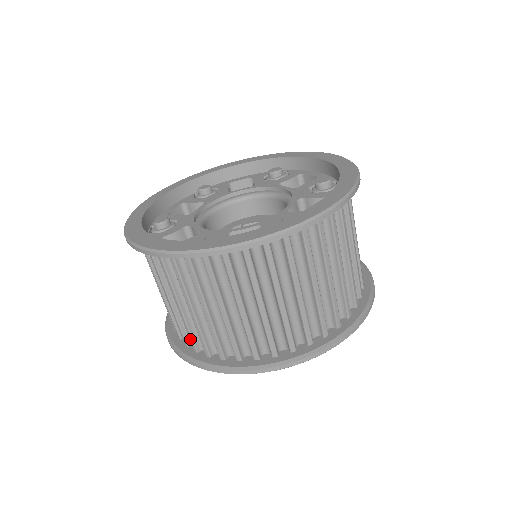
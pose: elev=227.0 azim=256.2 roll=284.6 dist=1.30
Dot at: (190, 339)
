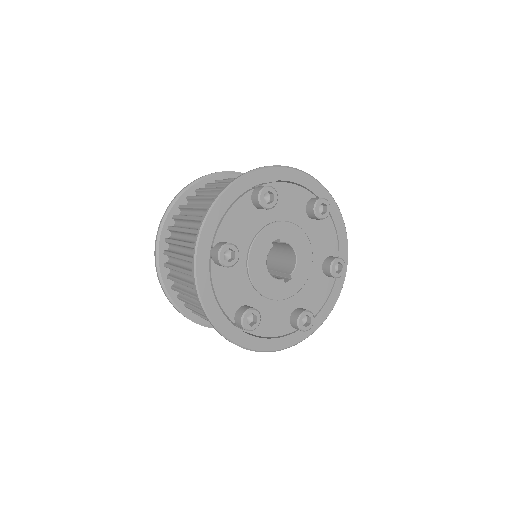
Dot at: occluded
